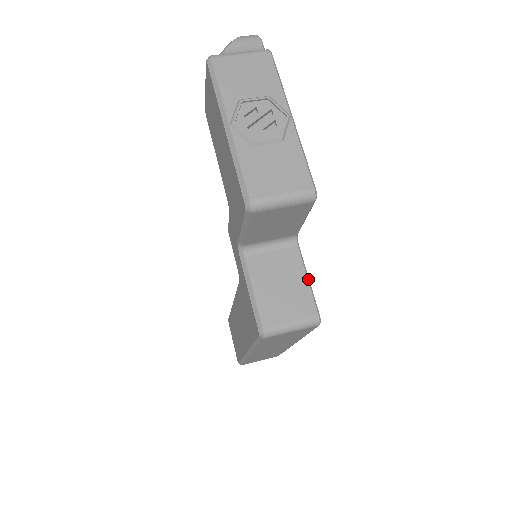
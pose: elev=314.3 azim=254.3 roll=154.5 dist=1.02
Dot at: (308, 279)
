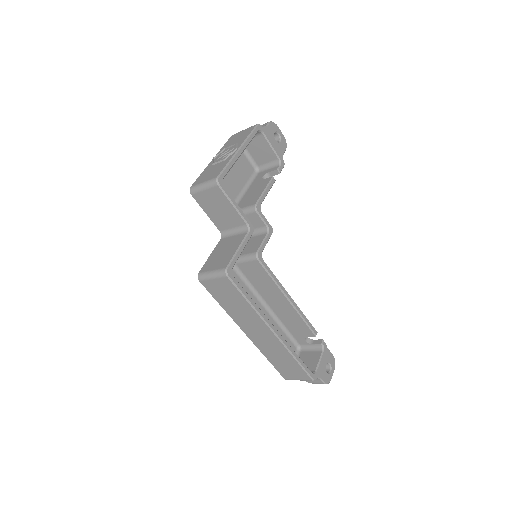
Dot at: (238, 249)
